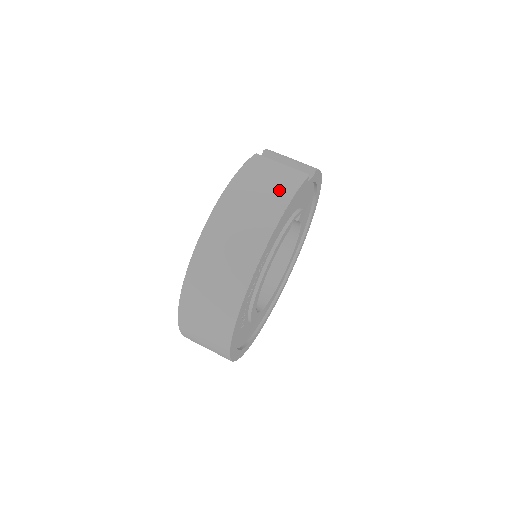
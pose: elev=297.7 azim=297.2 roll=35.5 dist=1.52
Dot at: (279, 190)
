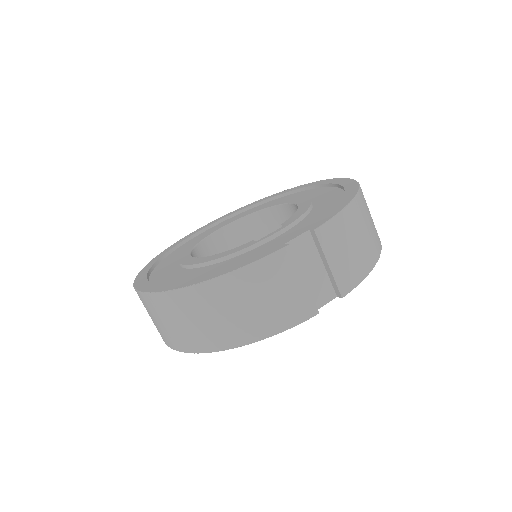
Dot at: (261, 322)
